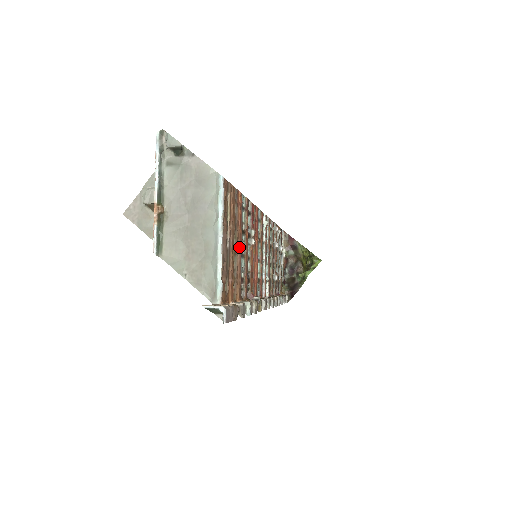
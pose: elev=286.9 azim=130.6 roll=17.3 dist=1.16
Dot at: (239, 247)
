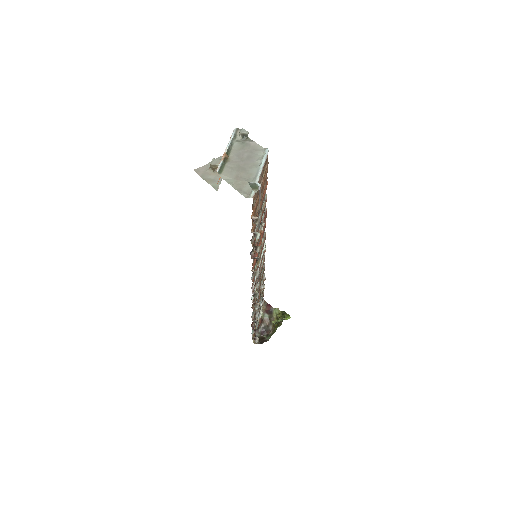
Dot at: (260, 206)
